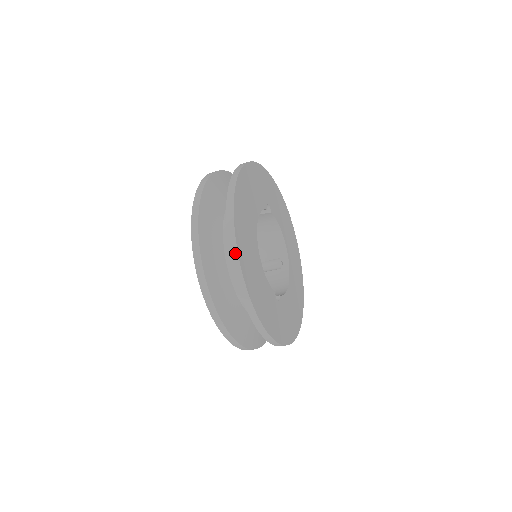
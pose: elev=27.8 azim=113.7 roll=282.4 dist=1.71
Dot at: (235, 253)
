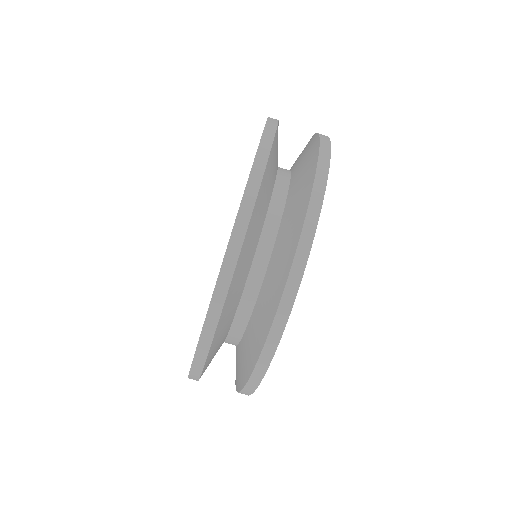
Dot at: (324, 172)
